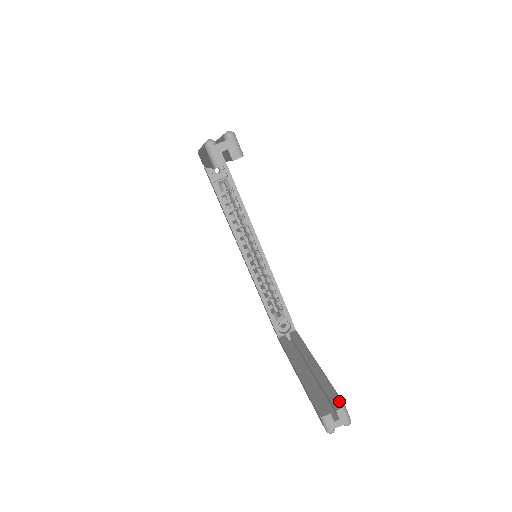
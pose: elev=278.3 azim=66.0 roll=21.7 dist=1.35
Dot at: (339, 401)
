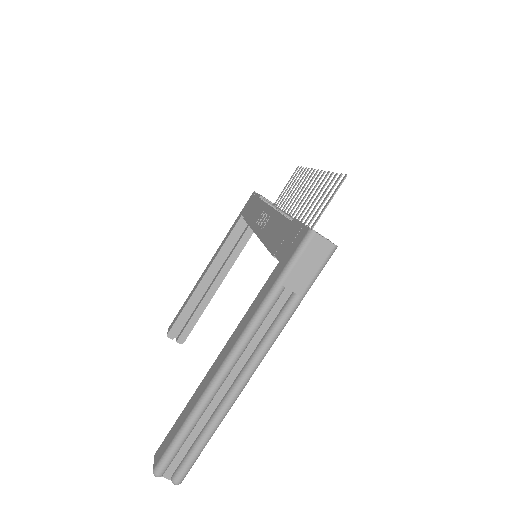
Dot at: (185, 338)
